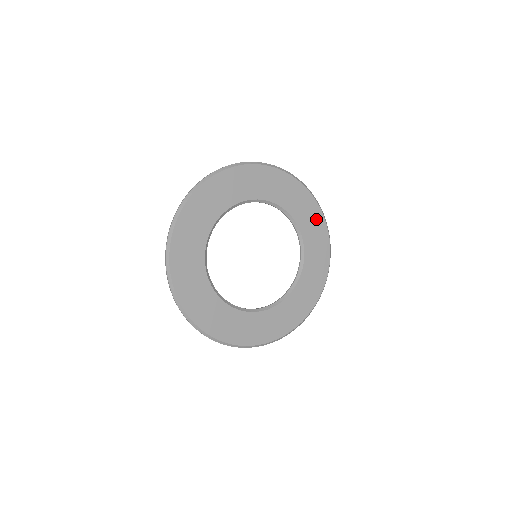
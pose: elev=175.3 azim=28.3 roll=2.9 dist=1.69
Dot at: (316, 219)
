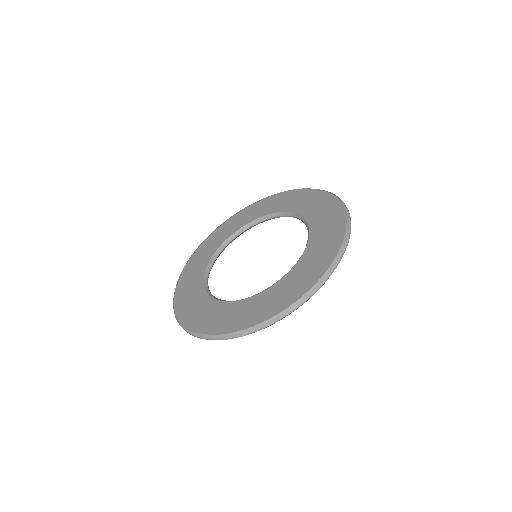
Dot at: (315, 198)
